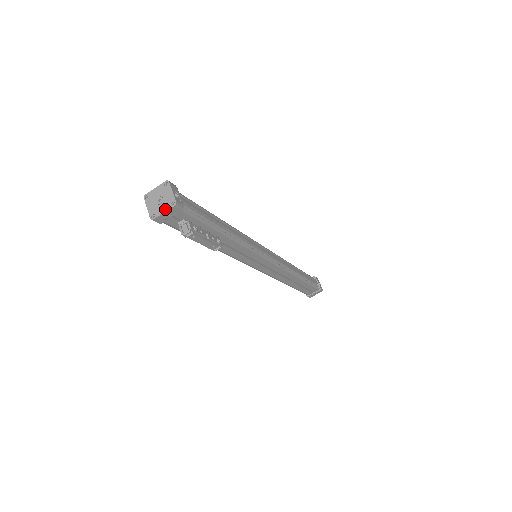
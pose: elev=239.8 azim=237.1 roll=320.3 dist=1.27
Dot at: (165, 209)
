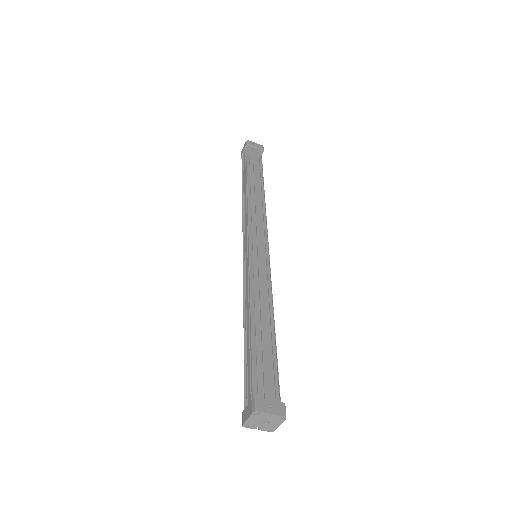
Dot at: (261, 429)
